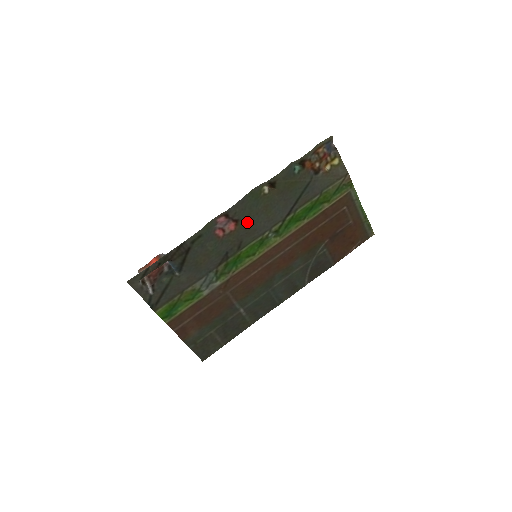
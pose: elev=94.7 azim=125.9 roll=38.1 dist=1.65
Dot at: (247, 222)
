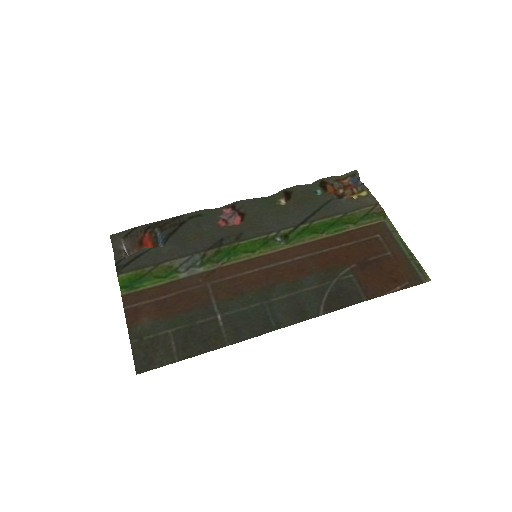
Dot at: (253, 218)
